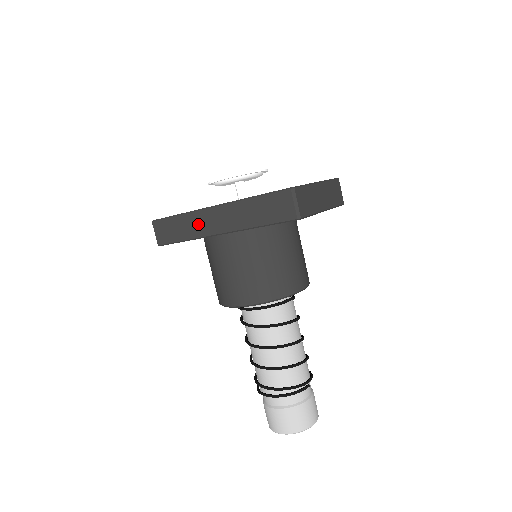
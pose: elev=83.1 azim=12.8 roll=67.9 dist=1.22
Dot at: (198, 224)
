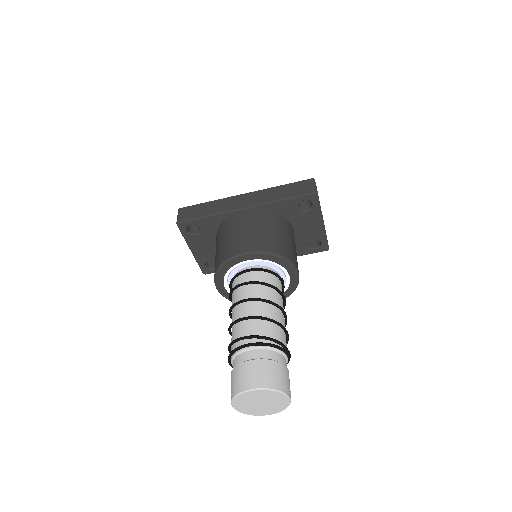
Dot at: (226, 204)
